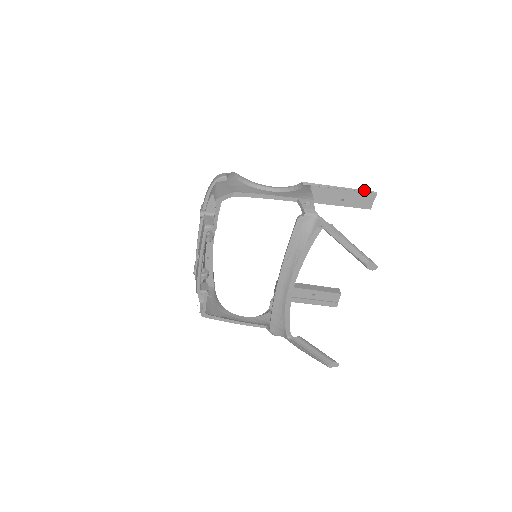
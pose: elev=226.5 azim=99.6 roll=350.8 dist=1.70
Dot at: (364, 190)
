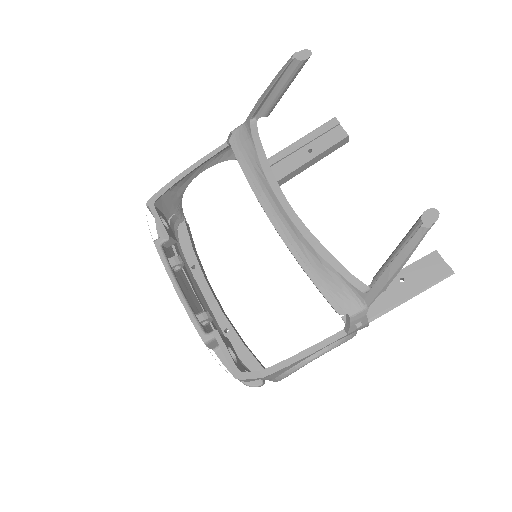
Dot at: (320, 126)
